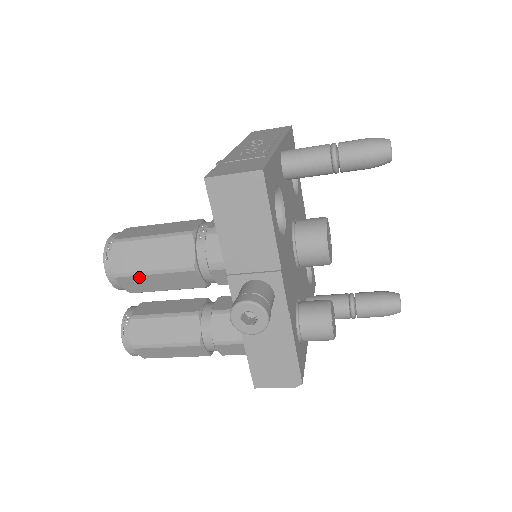
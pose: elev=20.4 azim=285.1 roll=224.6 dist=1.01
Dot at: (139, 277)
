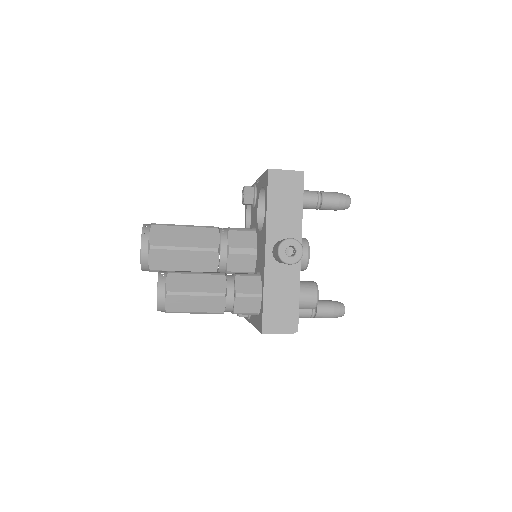
Dot at: (170, 251)
